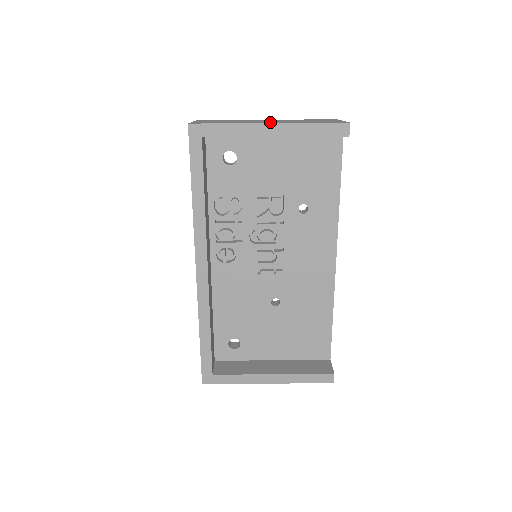
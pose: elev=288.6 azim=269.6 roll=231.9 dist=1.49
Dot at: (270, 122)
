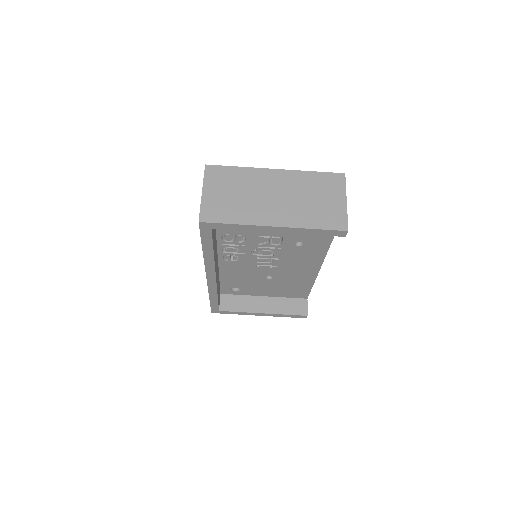
Dot at: (275, 217)
